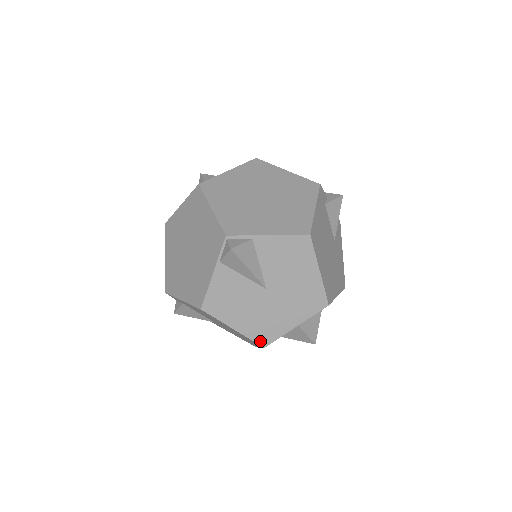
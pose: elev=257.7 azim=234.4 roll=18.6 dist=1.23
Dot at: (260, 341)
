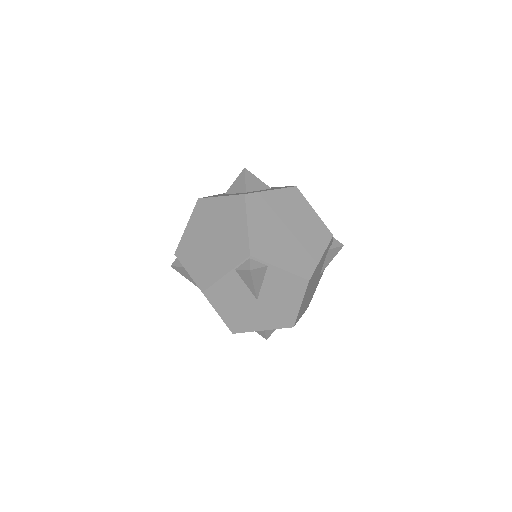
Dot at: (232, 328)
